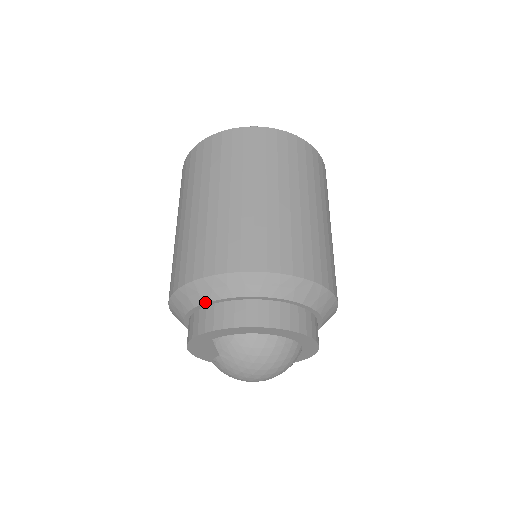
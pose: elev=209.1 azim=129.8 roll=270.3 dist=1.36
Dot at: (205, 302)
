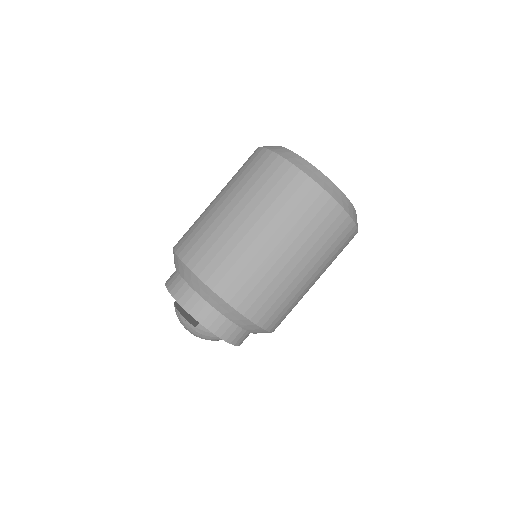
Dot at: (225, 316)
